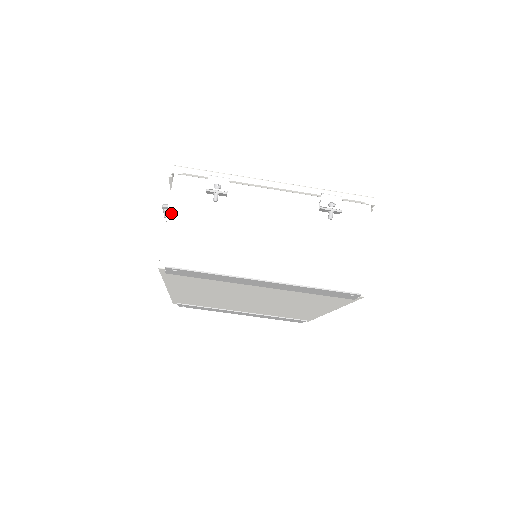
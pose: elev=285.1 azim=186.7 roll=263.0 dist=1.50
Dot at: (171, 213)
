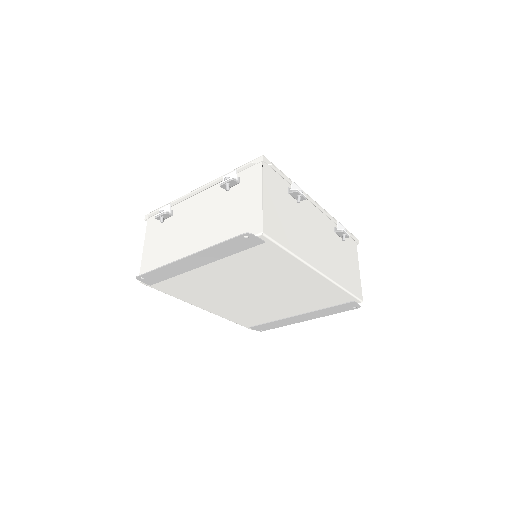
Dot at: (145, 244)
